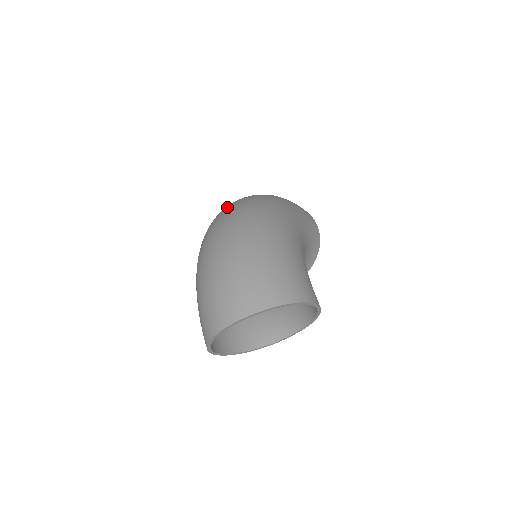
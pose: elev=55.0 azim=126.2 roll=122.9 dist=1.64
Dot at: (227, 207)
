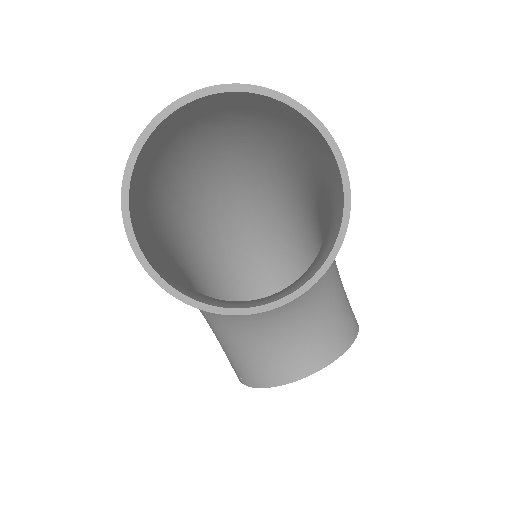
Dot at: (235, 206)
